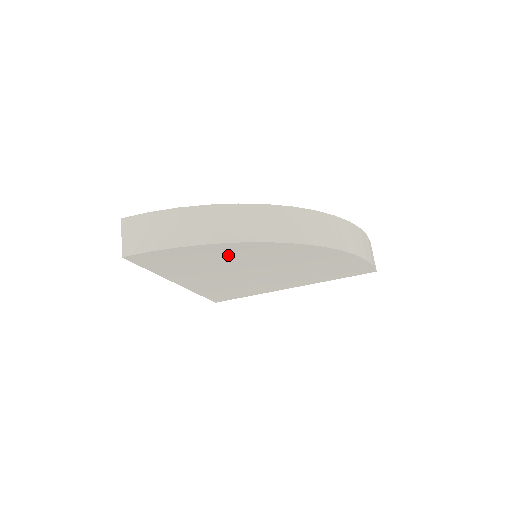
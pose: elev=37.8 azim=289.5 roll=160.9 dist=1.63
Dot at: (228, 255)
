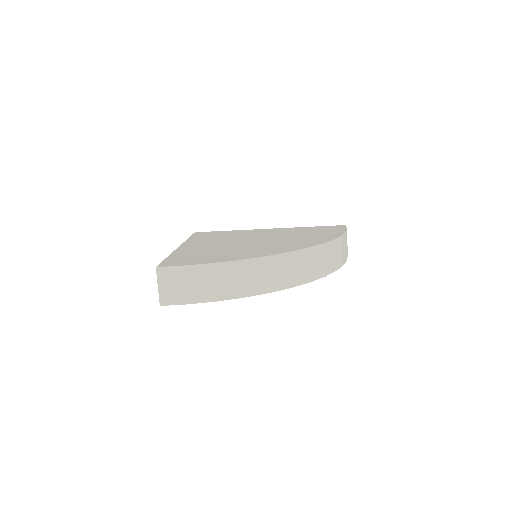
Dot at: occluded
